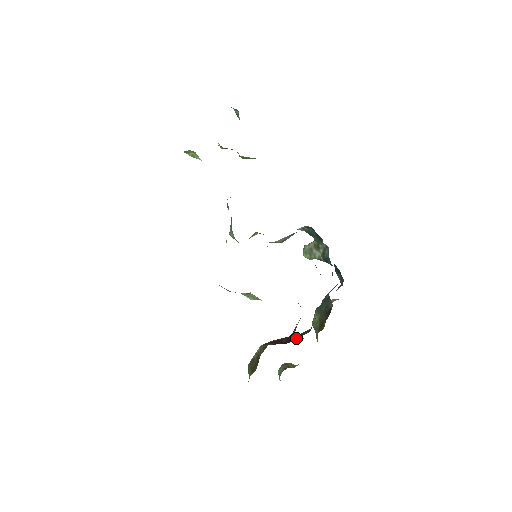
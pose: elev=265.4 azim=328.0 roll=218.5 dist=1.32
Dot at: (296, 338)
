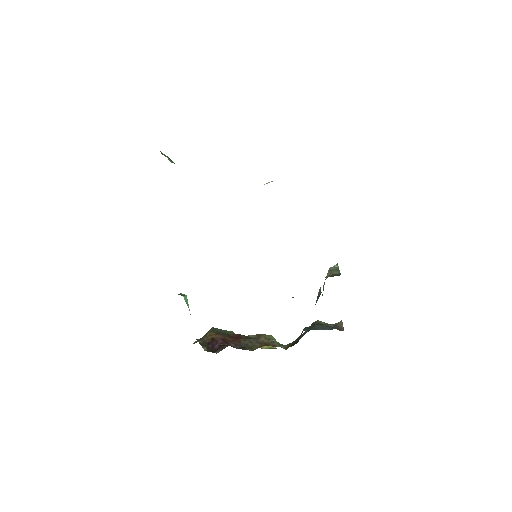
Dot at: (237, 347)
